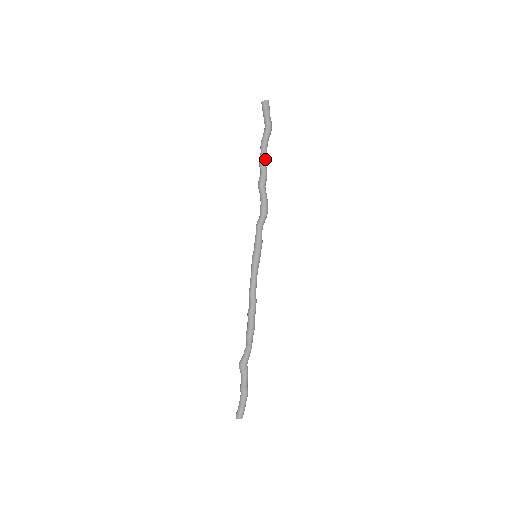
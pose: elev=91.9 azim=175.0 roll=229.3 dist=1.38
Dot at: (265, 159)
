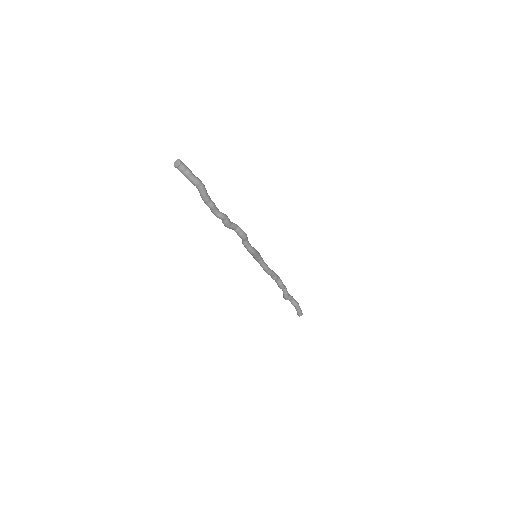
Dot at: (217, 210)
